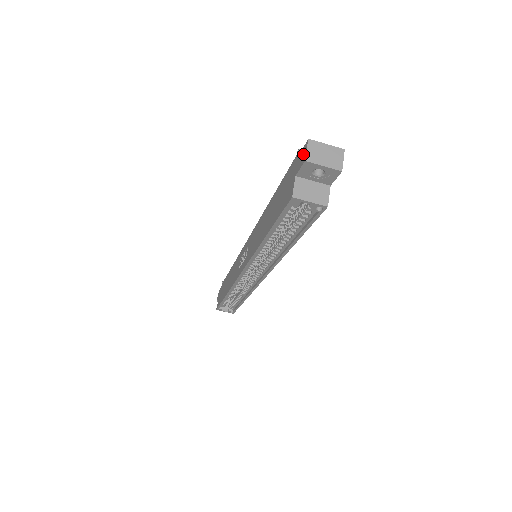
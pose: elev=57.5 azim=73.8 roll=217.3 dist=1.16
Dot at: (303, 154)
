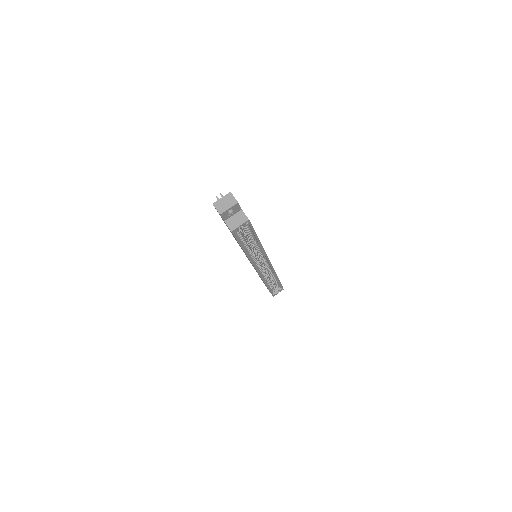
Dot at: (217, 211)
